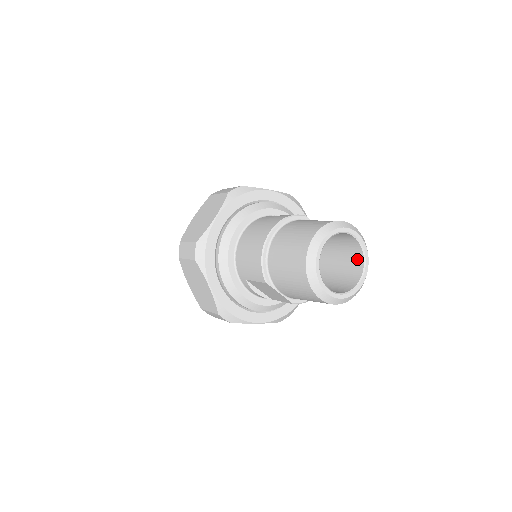
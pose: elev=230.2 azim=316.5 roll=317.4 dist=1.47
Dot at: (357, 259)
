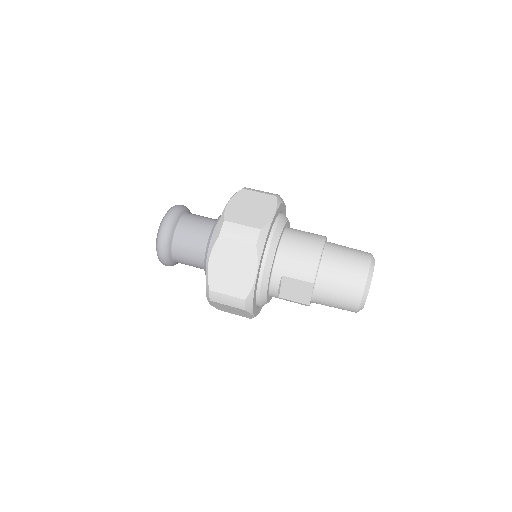
Dot at: occluded
